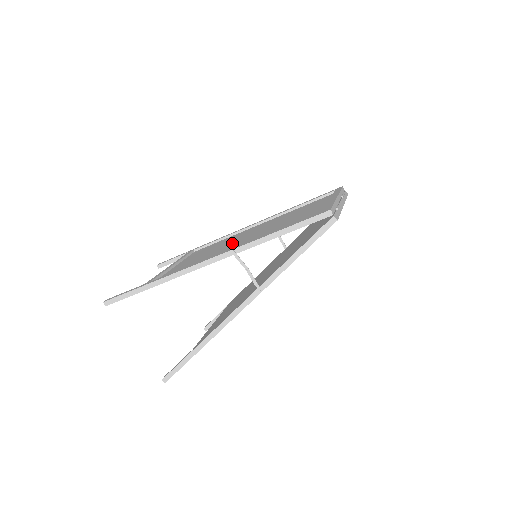
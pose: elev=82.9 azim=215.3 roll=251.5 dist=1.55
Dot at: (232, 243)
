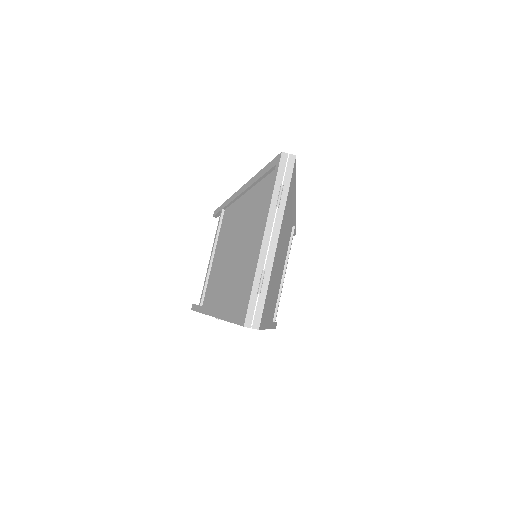
Dot at: (227, 258)
